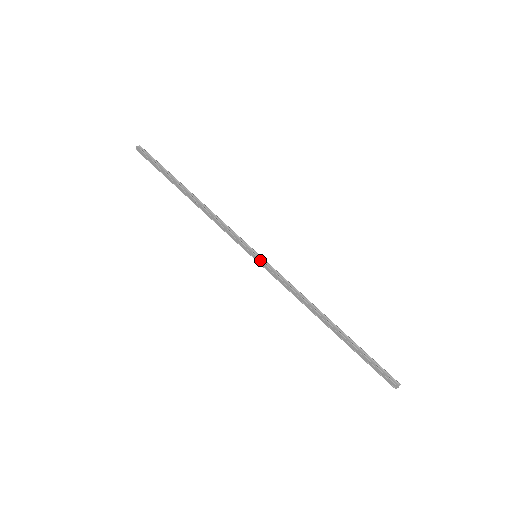
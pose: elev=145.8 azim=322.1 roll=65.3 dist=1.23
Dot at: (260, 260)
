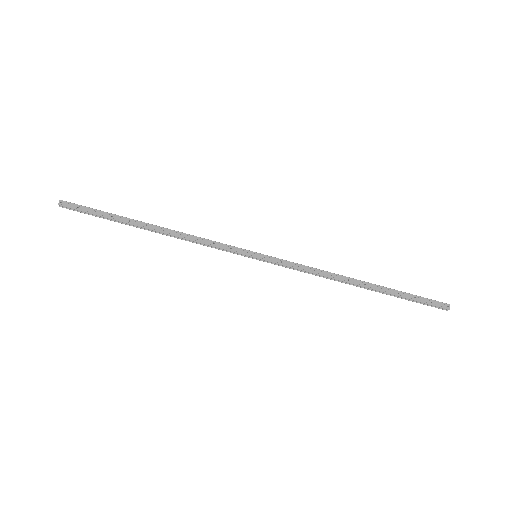
Dot at: (264, 255)
